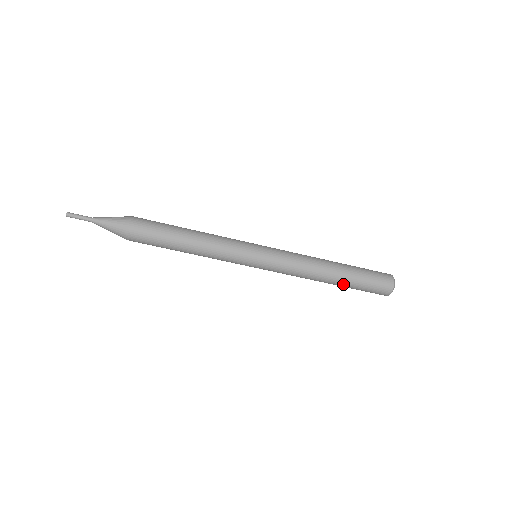
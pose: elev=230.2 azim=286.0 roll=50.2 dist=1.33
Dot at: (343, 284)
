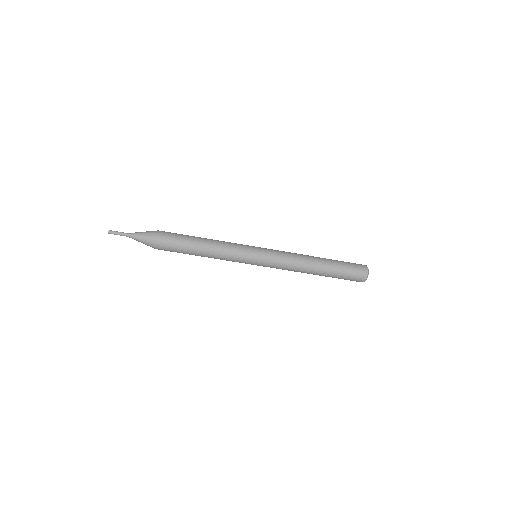
Dot at: (326, 276)
